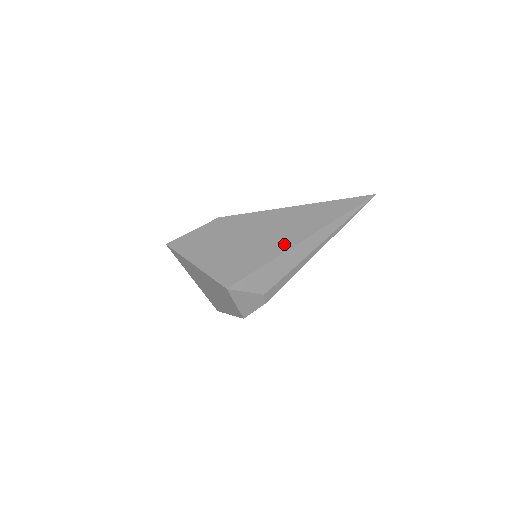
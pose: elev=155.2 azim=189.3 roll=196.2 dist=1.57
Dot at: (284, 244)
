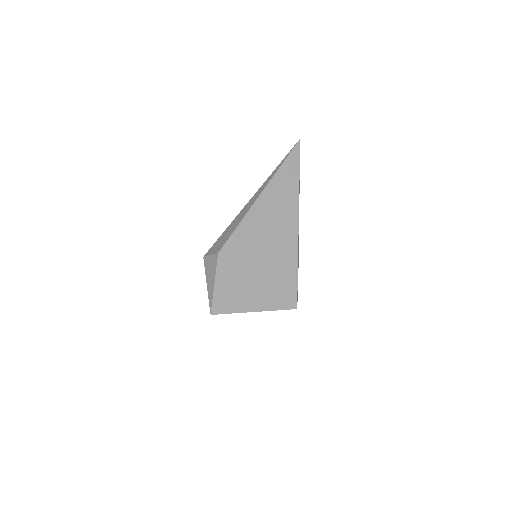
Dot at: (291, 238)
